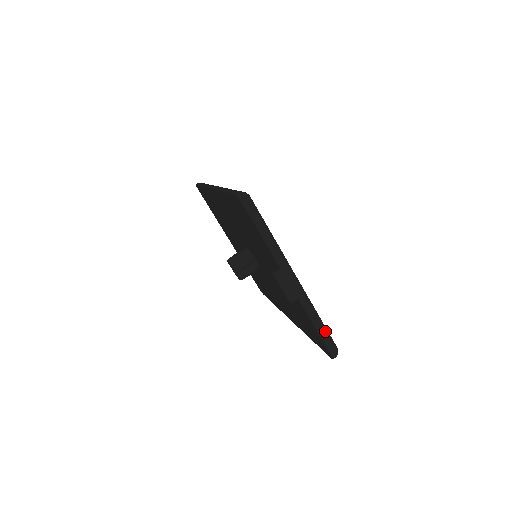
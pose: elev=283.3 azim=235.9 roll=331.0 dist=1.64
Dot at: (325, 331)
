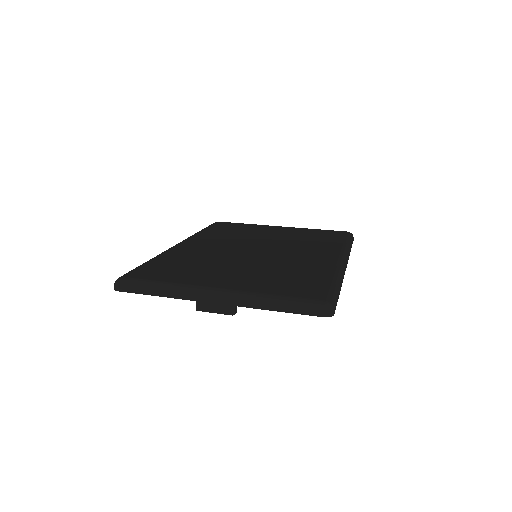
Dot at: (290, 304)
